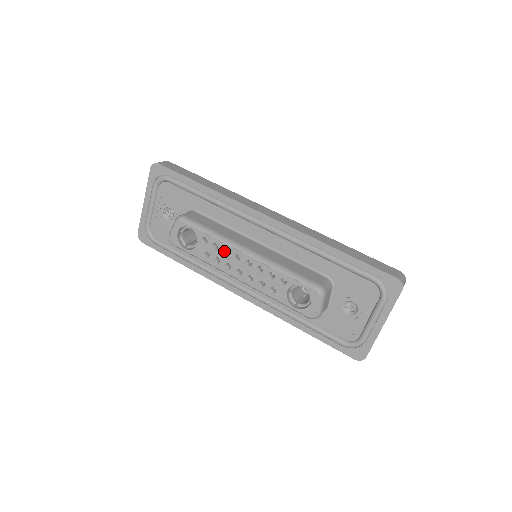
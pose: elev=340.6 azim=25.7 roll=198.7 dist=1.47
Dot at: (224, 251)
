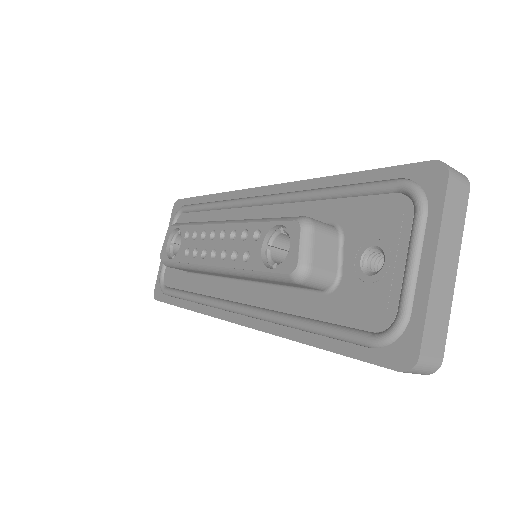
Dot at: (203, 237)
